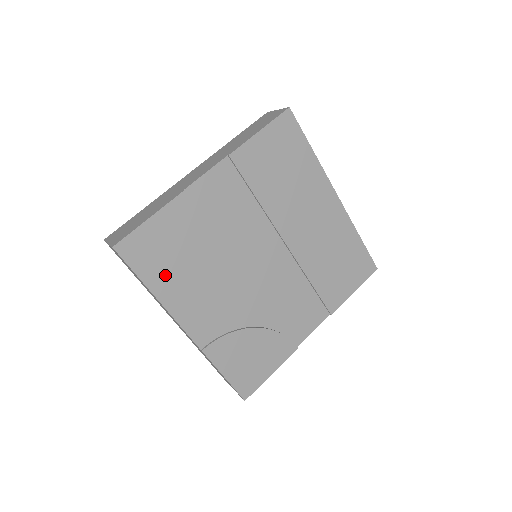
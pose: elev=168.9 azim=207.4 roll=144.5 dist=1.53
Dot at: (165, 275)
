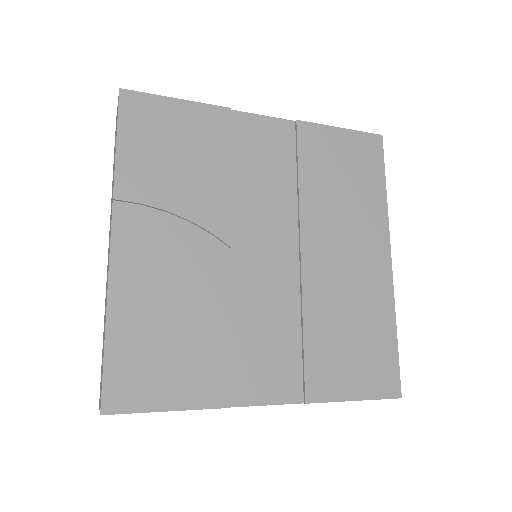
Dot at: (145, 159)
